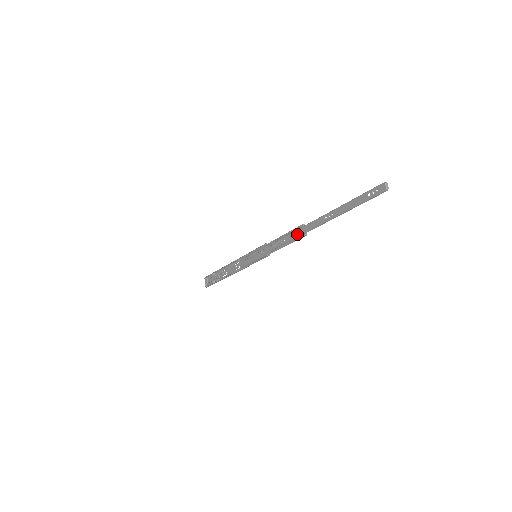
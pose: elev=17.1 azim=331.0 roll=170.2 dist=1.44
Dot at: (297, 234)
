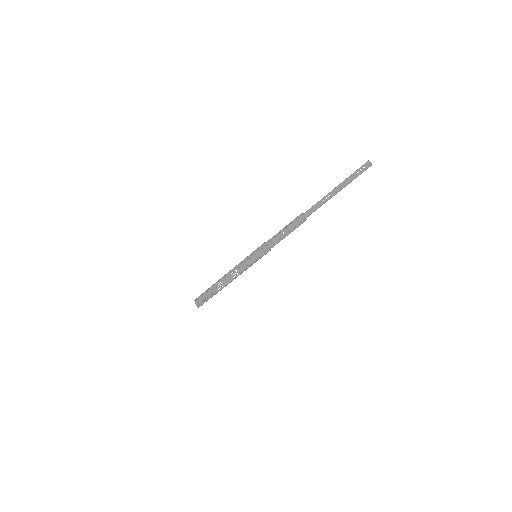
Dot at: (298, 222)
